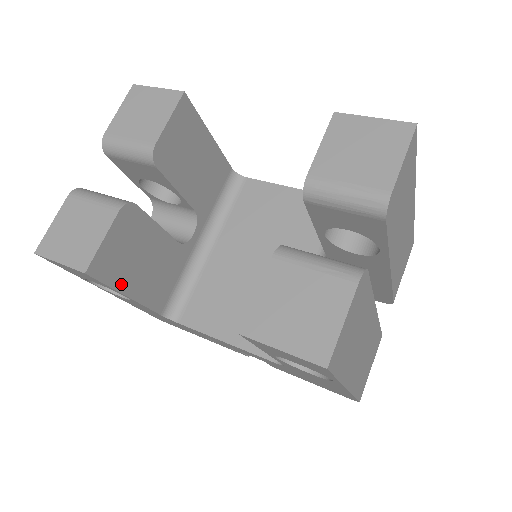
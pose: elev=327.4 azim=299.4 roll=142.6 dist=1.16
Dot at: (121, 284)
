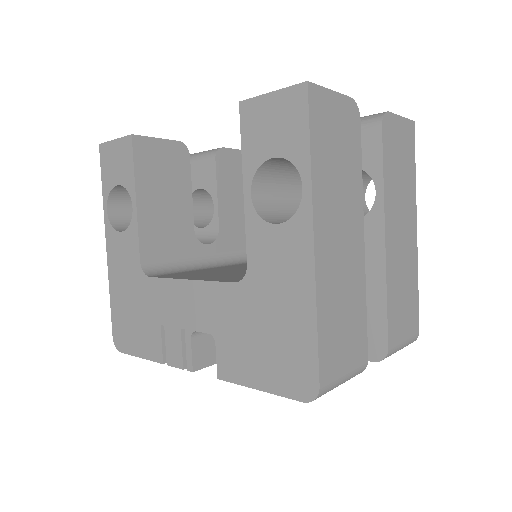
Dot at: (141, 182)
